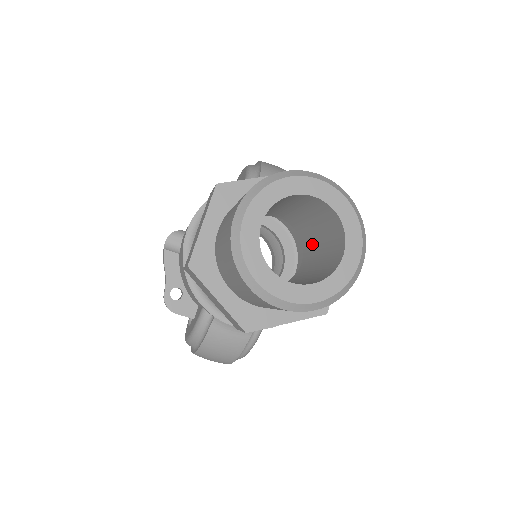
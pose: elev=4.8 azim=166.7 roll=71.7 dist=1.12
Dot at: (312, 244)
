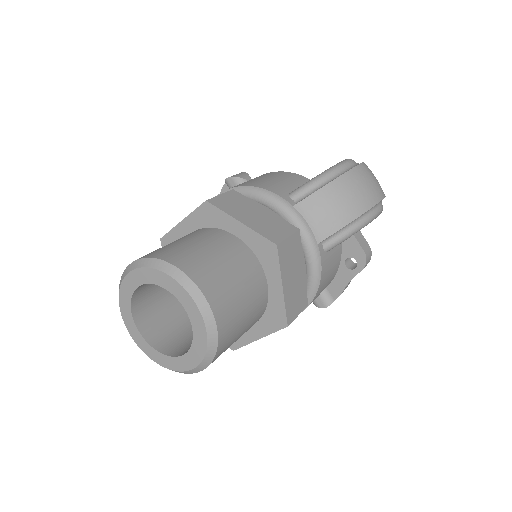
Dot at: occluded
